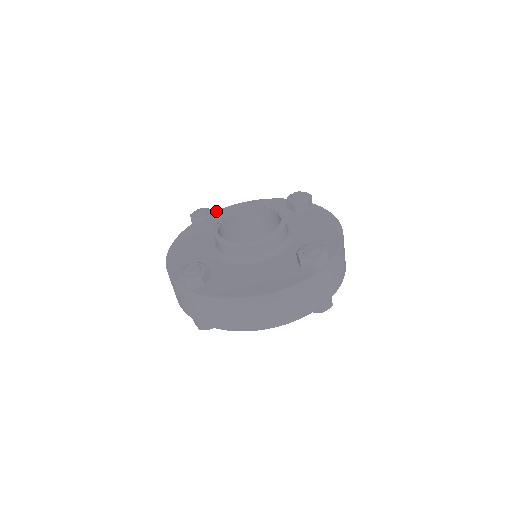
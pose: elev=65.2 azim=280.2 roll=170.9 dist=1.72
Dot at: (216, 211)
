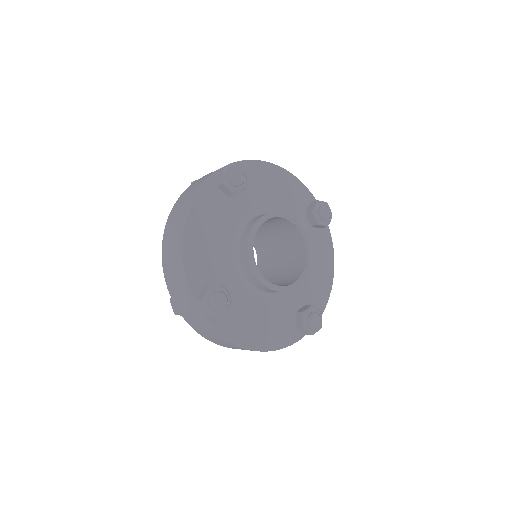
Dot at: (243, 163)
